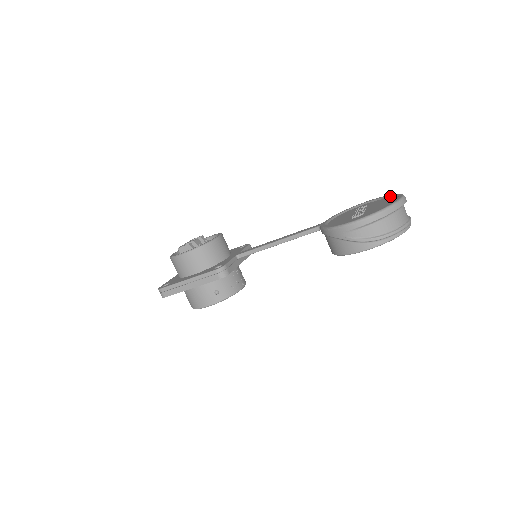
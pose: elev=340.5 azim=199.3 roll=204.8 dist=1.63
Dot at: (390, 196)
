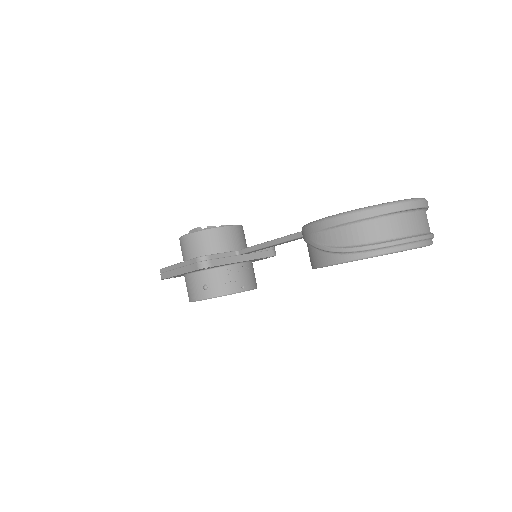
Dot at: occluded
